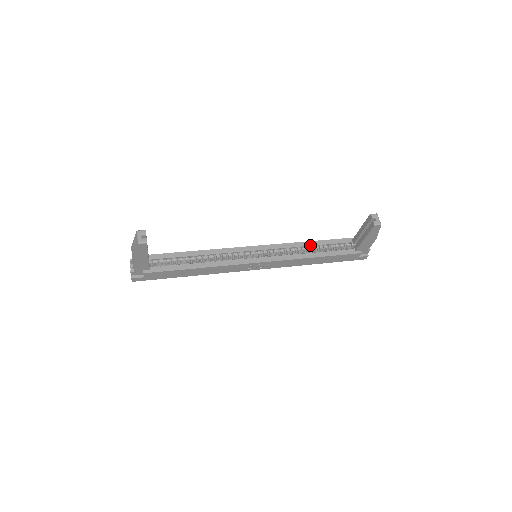
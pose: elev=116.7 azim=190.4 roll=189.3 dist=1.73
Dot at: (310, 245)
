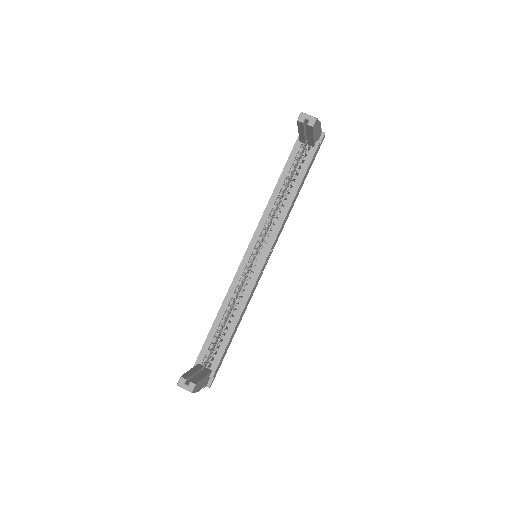
Dot at: (278, 193)
